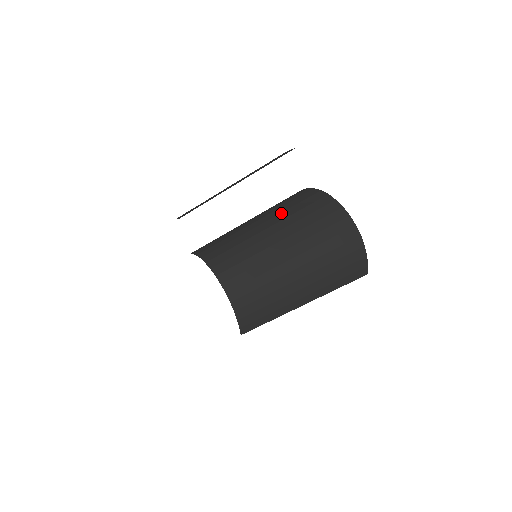
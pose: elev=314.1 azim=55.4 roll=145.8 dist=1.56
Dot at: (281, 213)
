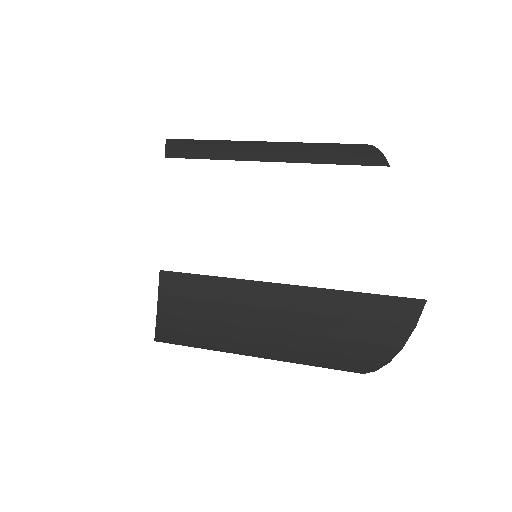
Dot at: occluded
